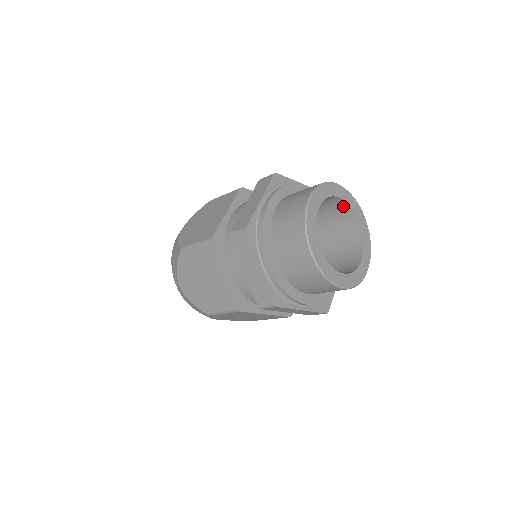
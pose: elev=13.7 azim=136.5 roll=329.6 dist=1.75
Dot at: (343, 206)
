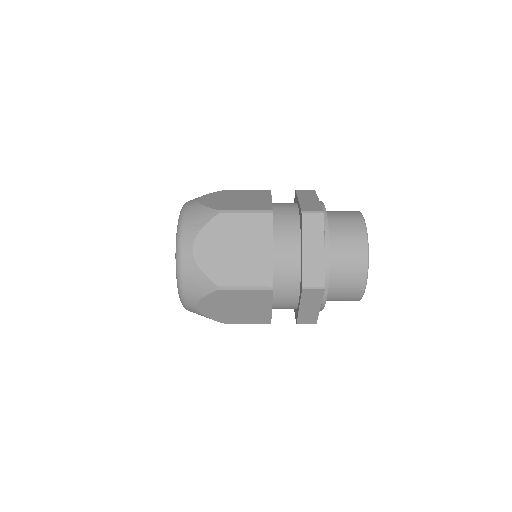
Dot at: occluded
